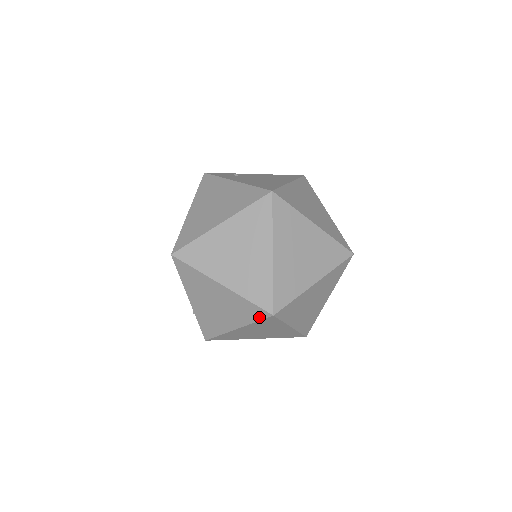
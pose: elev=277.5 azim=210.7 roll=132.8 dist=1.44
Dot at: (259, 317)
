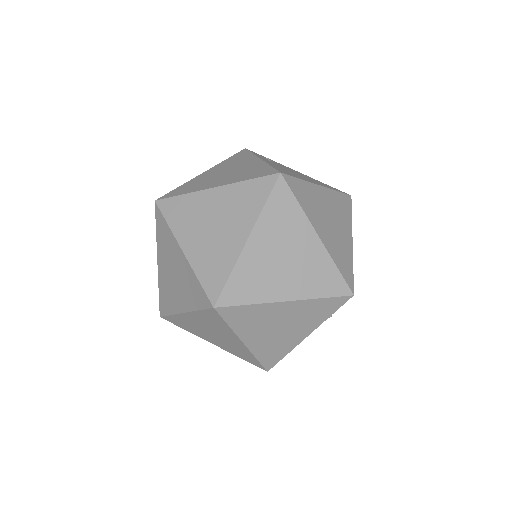
Dot at: (220, 318)
